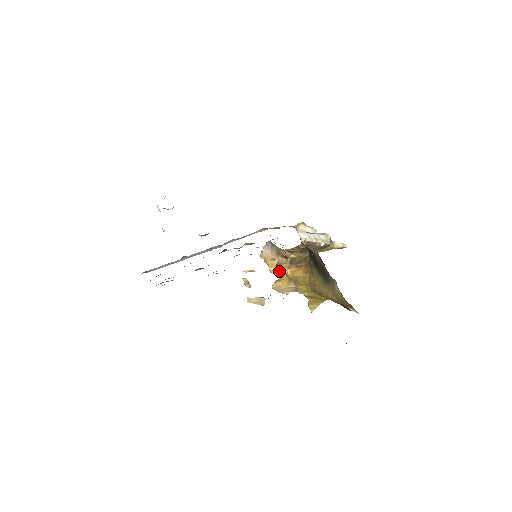
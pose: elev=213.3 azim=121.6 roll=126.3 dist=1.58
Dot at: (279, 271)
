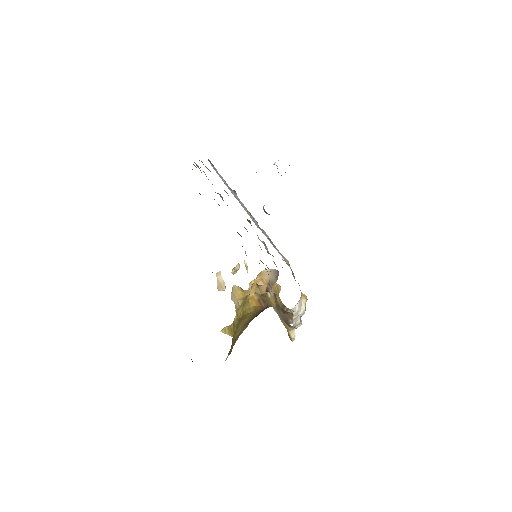
Dot at: (252, 288)
